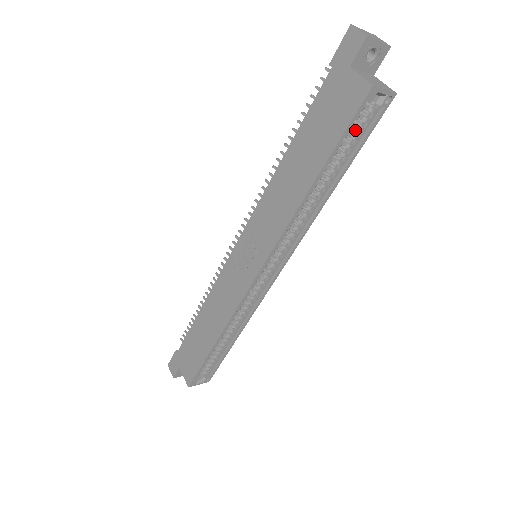
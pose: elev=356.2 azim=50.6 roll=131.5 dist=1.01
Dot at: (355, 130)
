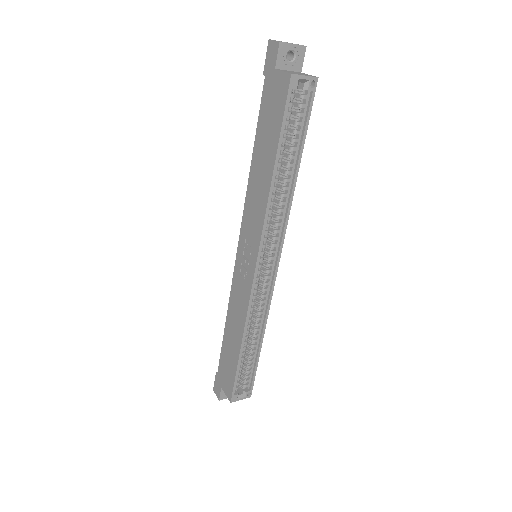
Dot at: (296, 117)
